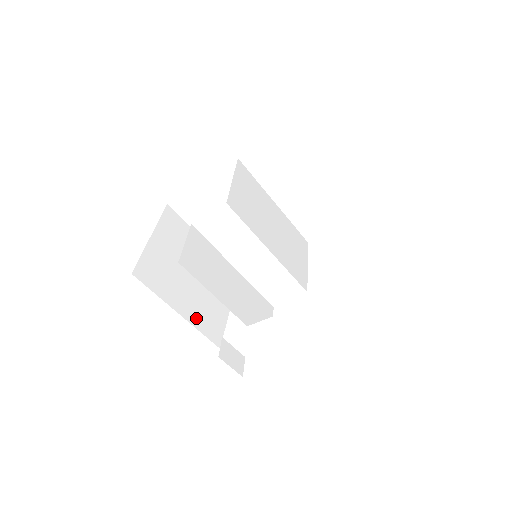
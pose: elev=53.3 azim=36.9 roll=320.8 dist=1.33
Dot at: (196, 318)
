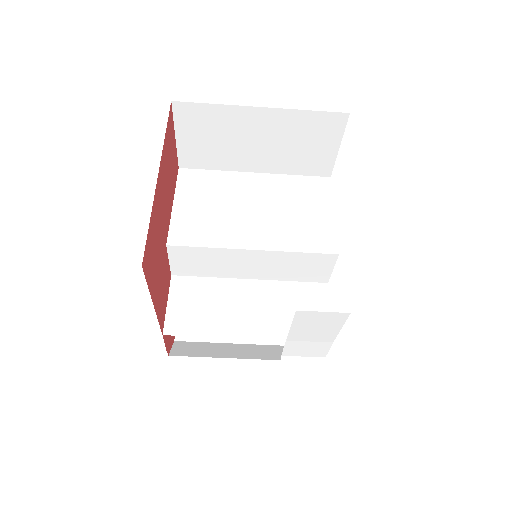
Dot at: occluded
